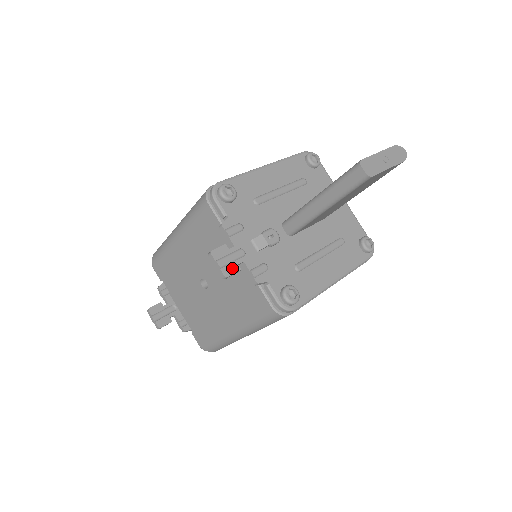
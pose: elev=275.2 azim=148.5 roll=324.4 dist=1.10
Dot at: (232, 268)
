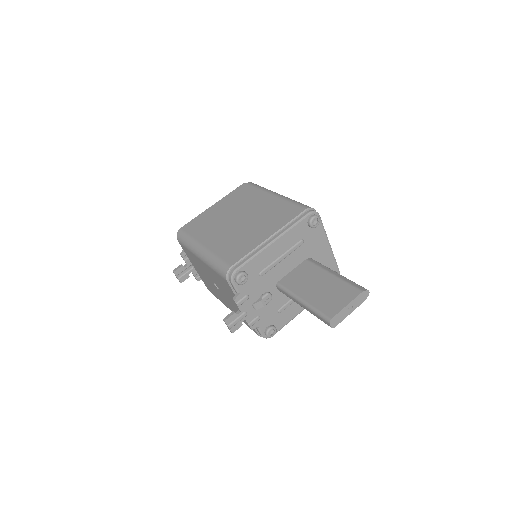
Dot at: (237, 326)
